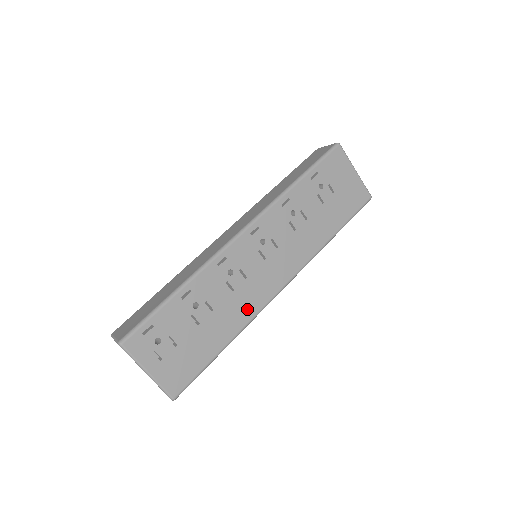
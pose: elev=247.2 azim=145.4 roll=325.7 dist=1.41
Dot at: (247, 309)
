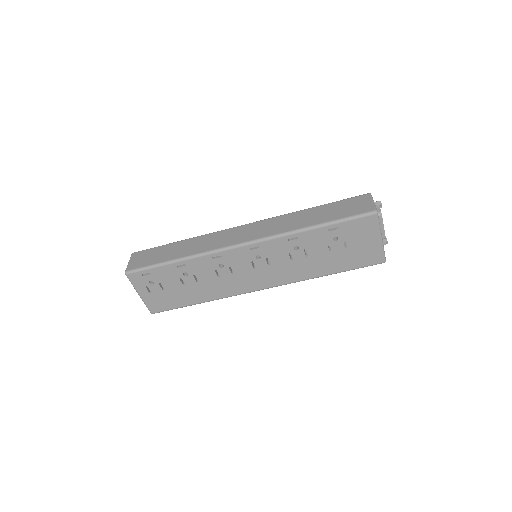
Dot at: (225, 291)
